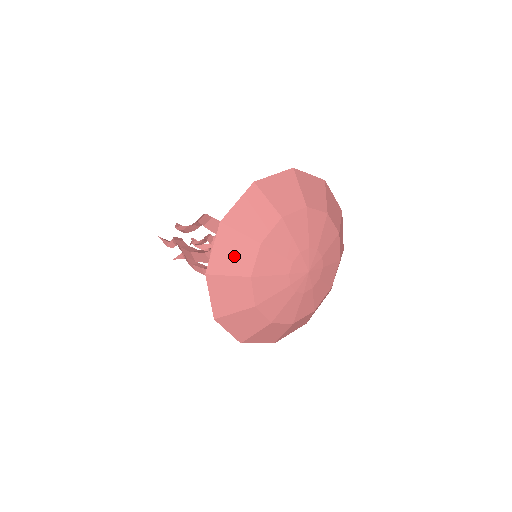
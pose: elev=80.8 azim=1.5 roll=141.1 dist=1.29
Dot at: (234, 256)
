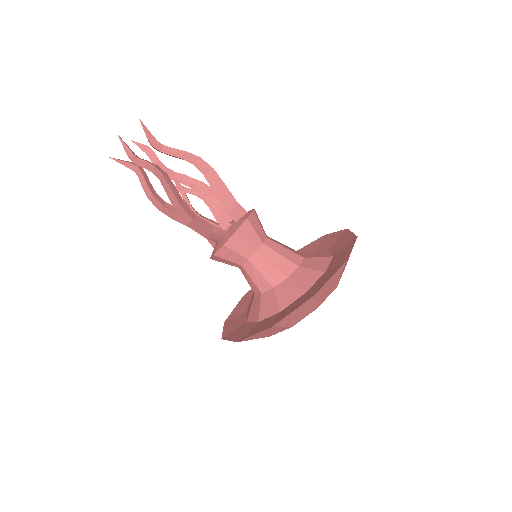
Dot at: (298, 315)
